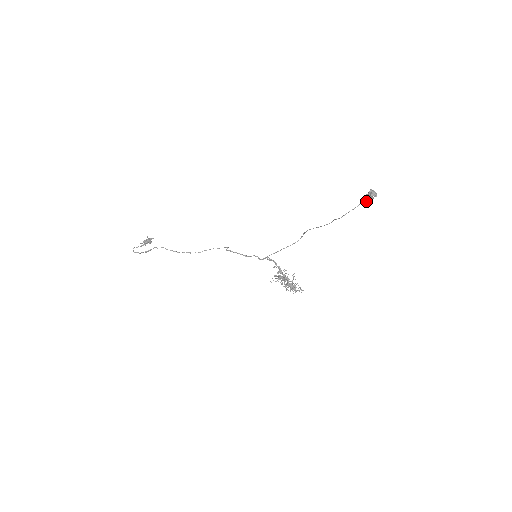
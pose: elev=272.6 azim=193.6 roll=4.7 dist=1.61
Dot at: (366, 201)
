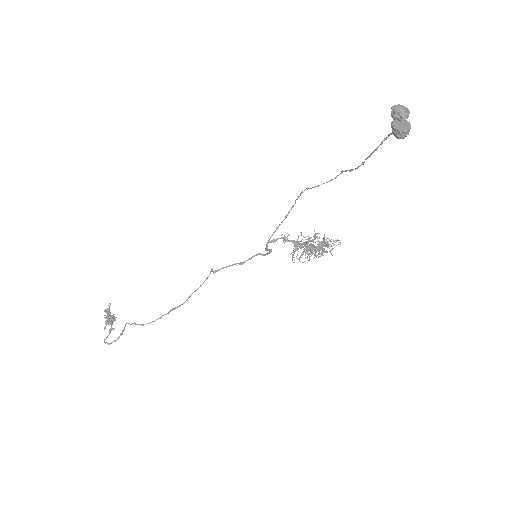
Dot at: (399, 138)
